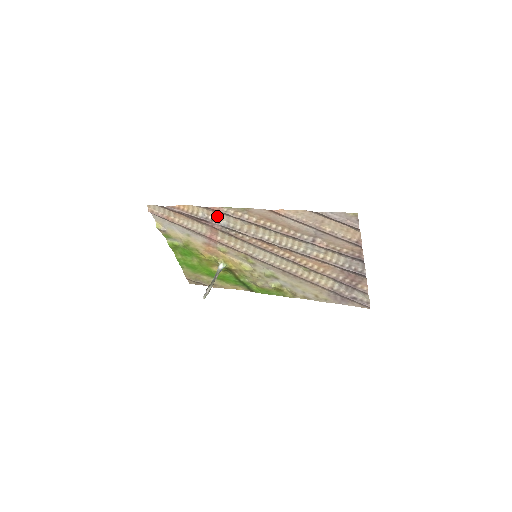
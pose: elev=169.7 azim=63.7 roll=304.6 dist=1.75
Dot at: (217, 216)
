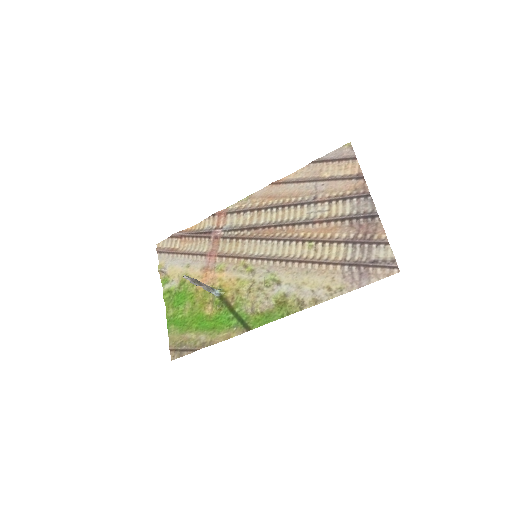
Dot at: (221, 223)
